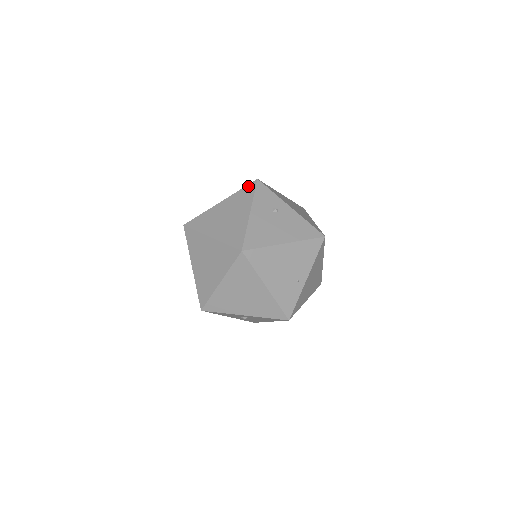
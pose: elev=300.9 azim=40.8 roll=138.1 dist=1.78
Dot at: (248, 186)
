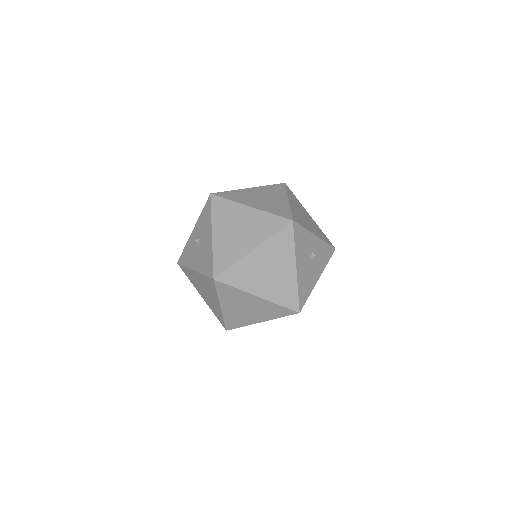
Dot at: (288, 310)
